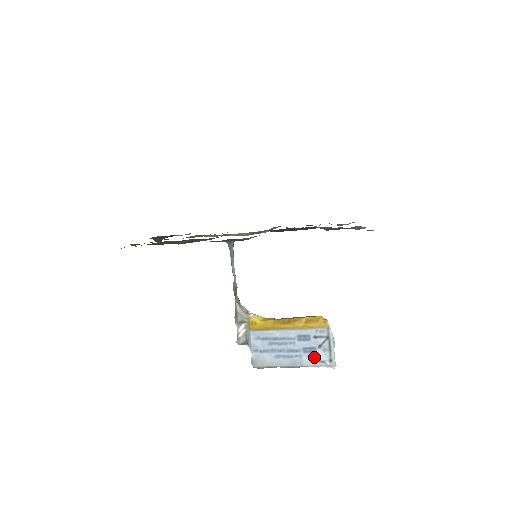
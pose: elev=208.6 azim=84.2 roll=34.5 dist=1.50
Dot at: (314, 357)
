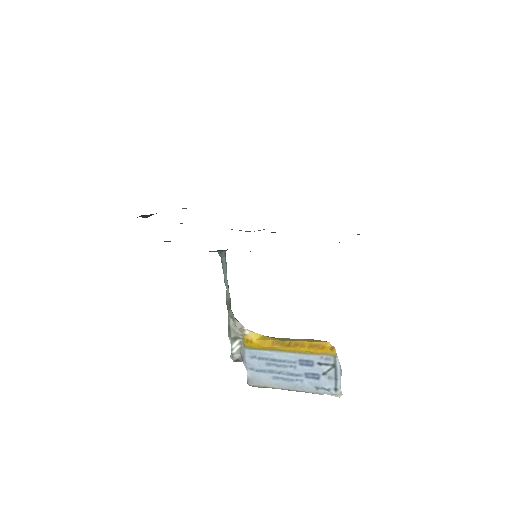
Dot at: (317, 384)
